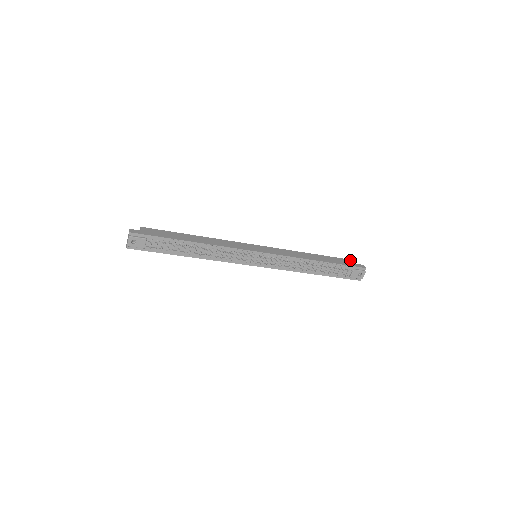
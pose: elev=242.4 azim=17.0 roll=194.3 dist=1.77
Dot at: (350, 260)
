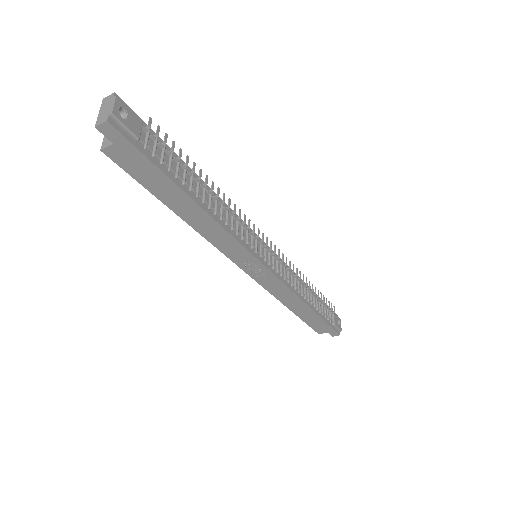
Dot at: occluded
